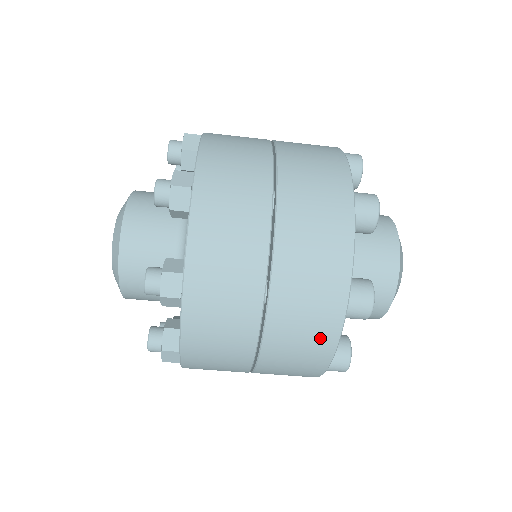
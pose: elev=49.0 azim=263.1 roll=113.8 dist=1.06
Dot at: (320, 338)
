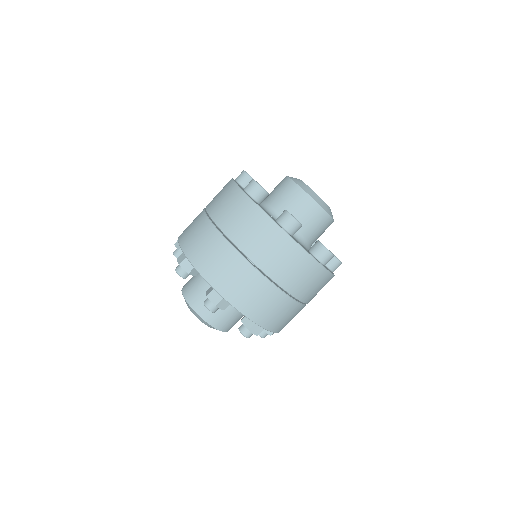
Dot at: (291, 253)
